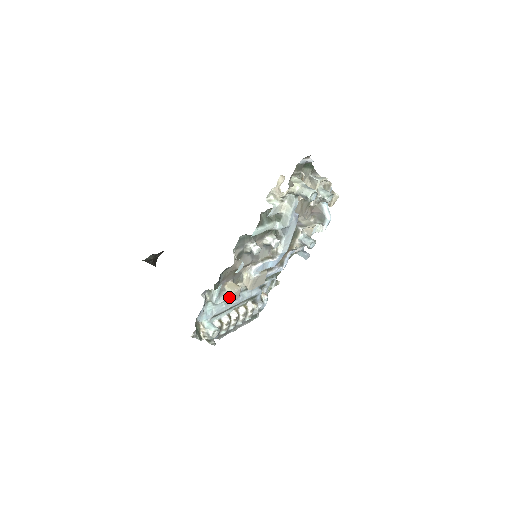
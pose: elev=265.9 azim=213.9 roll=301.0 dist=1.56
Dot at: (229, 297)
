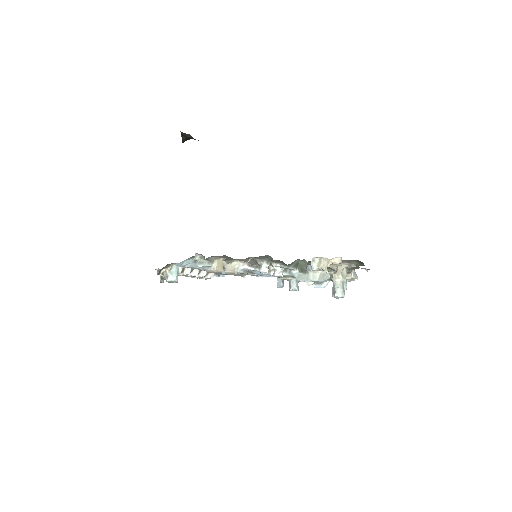
Dot at: (209, 269)
